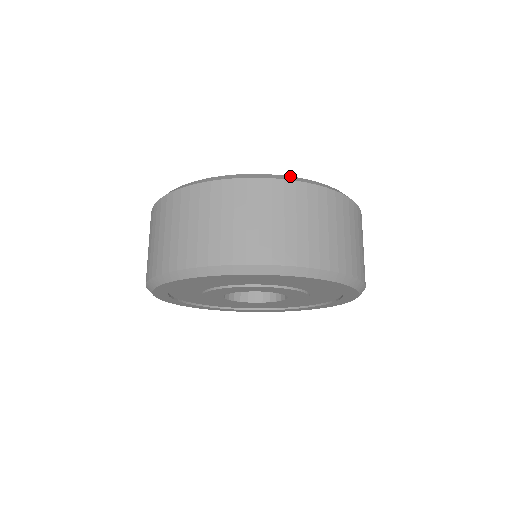
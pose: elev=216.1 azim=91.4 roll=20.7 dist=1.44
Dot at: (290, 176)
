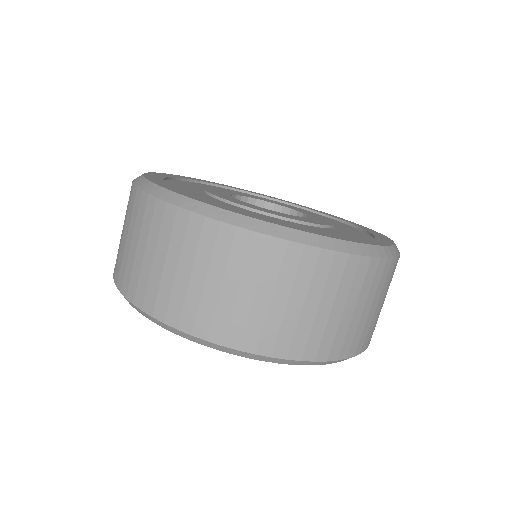
Dot at: (393, 245)
